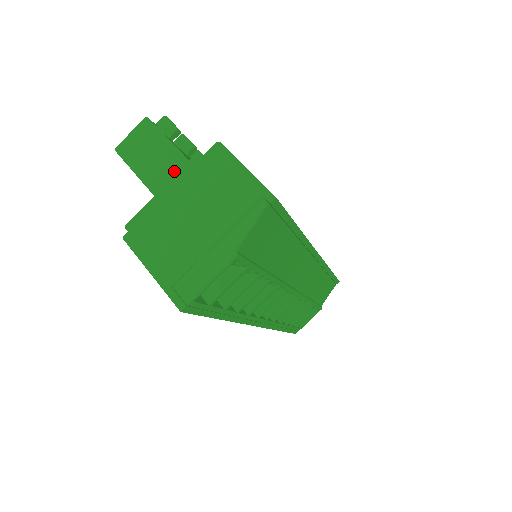
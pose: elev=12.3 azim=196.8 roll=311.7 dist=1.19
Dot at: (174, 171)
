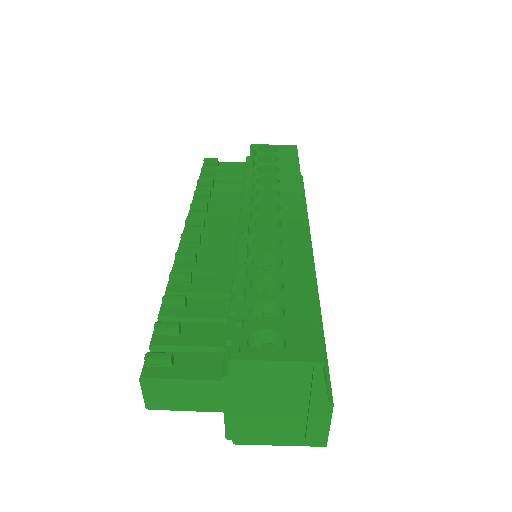
Dot at: (216, 393)
